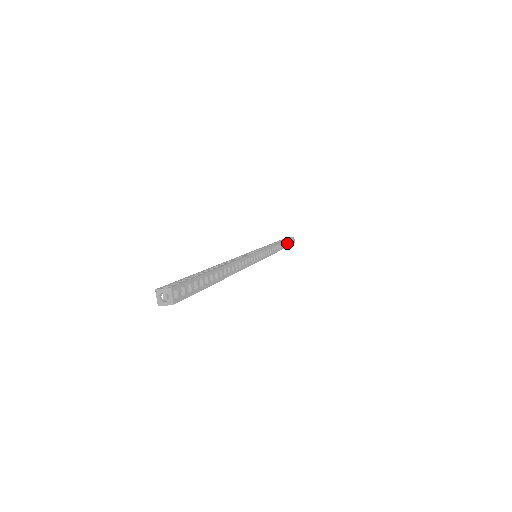
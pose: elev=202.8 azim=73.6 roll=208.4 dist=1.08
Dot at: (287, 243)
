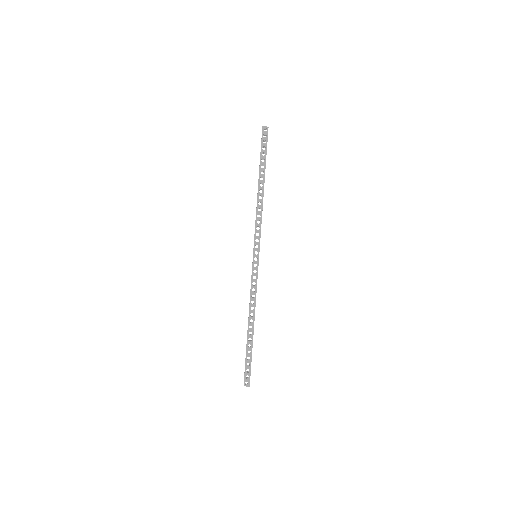
Dot at: occluded
